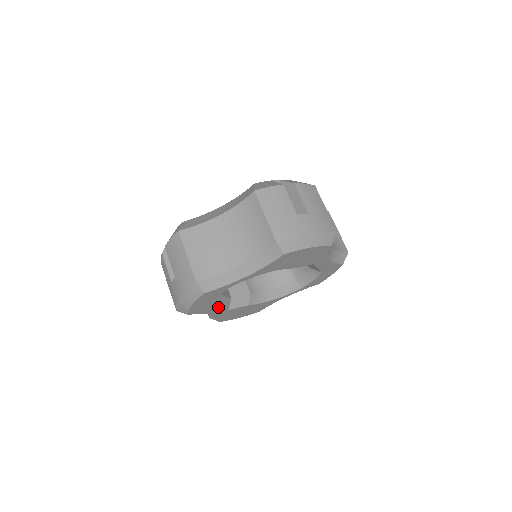
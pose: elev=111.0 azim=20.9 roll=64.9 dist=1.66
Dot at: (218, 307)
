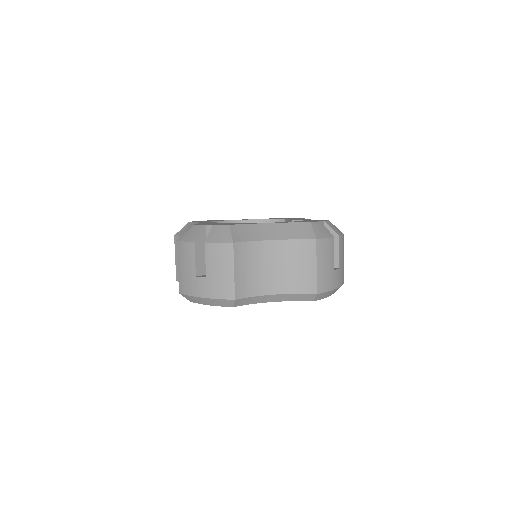
Dot at: occluded
